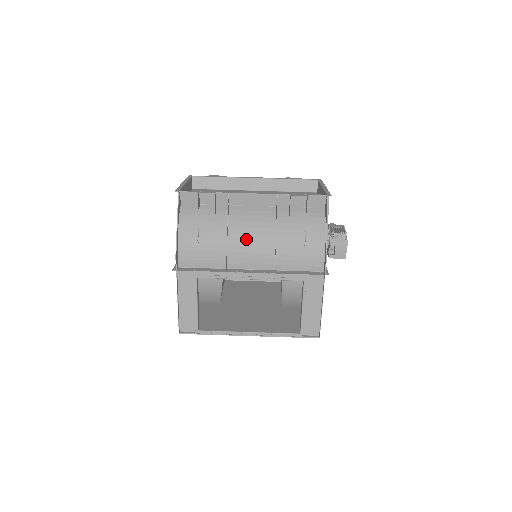
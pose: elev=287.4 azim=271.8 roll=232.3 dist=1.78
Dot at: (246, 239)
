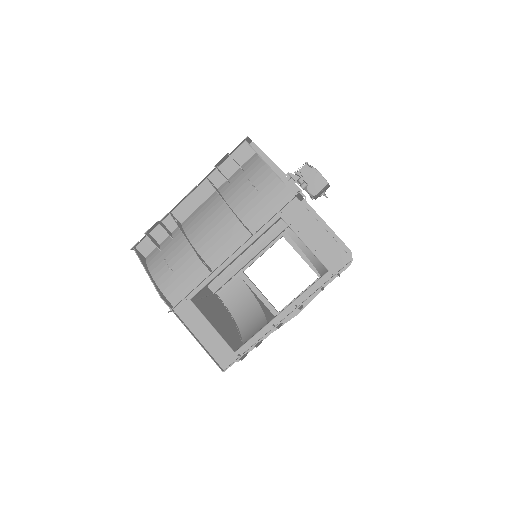
Dot at: (207, 232)
